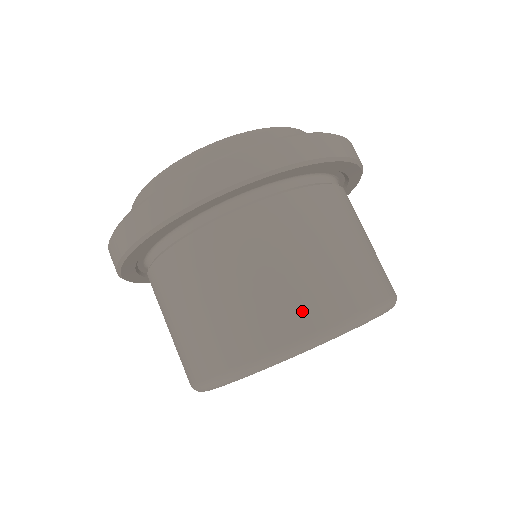
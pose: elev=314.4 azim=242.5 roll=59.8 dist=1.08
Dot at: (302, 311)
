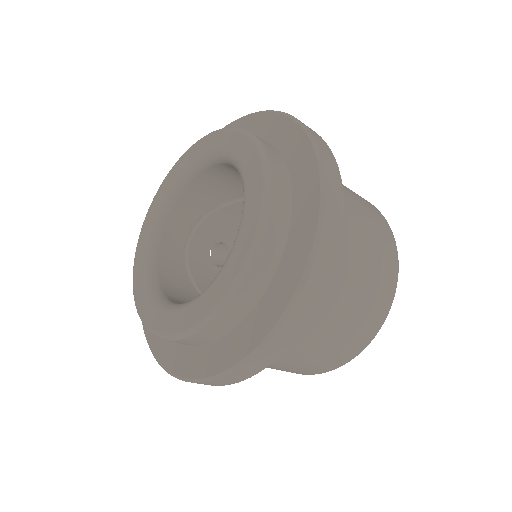
Dot at: (378, 304)
